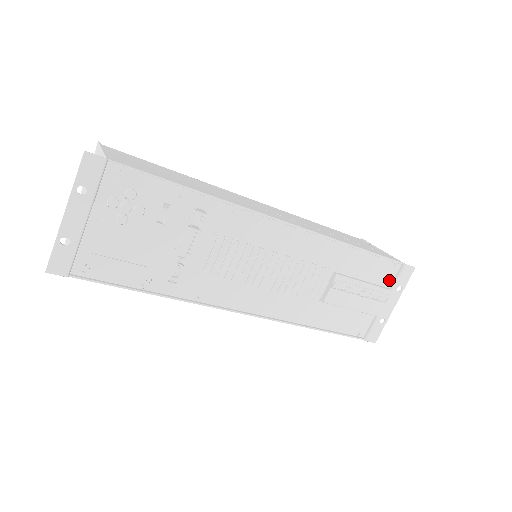
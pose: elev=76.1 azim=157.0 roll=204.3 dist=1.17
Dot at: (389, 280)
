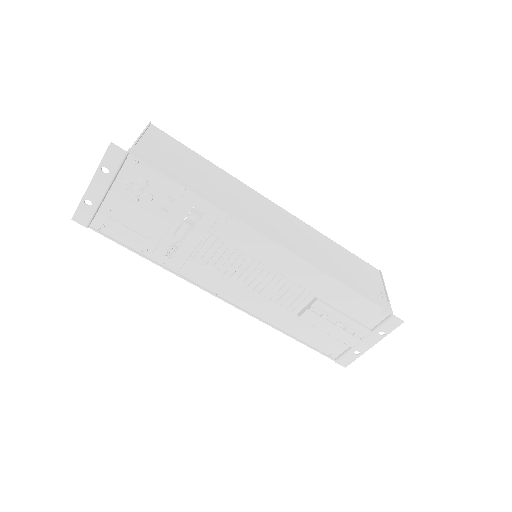
Dot at: (373, 322)
